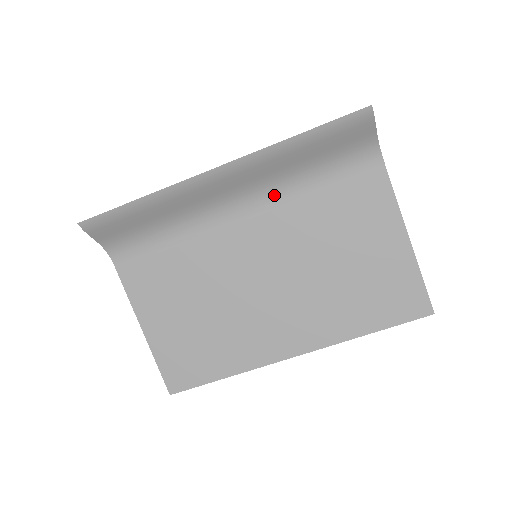
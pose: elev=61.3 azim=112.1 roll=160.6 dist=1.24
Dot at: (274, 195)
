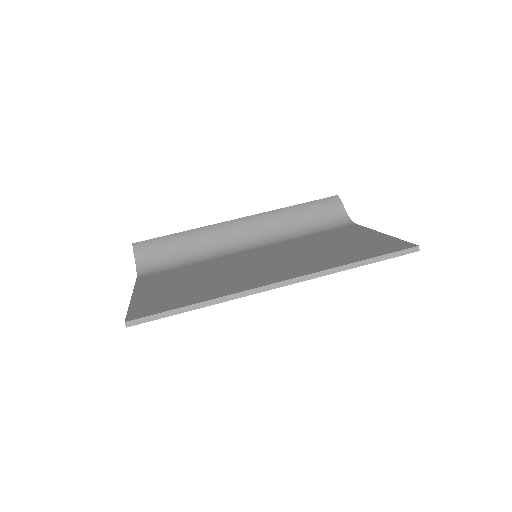
Dot at: (277, 241)
